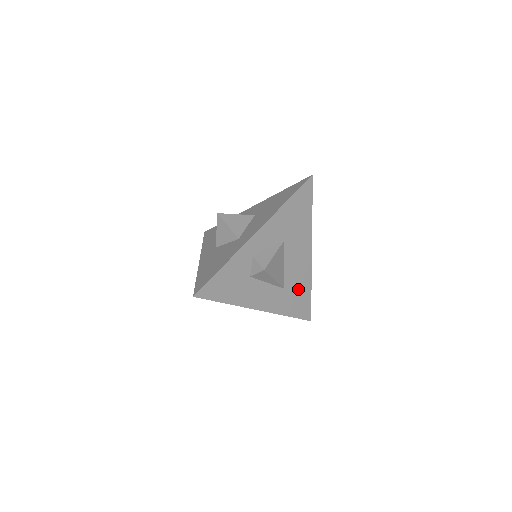
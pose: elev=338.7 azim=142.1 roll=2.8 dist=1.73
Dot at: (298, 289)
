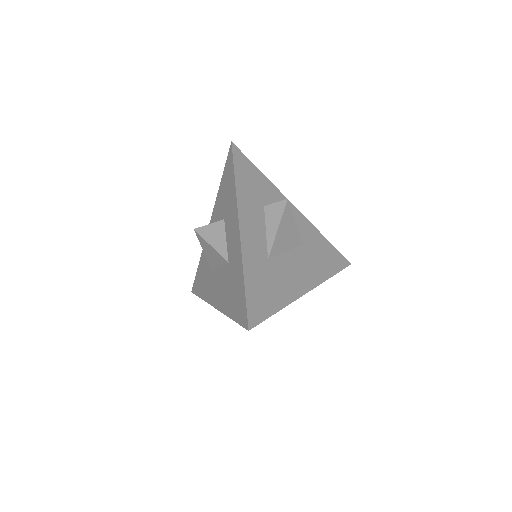
Dot at: (274, 285)
